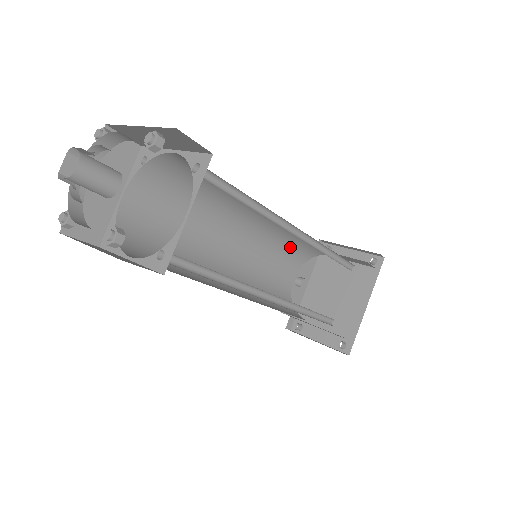
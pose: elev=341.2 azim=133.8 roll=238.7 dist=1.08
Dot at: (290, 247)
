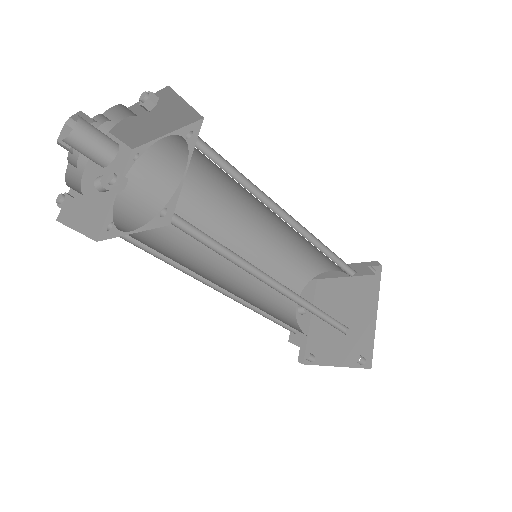
Dot at: (287, 266)
